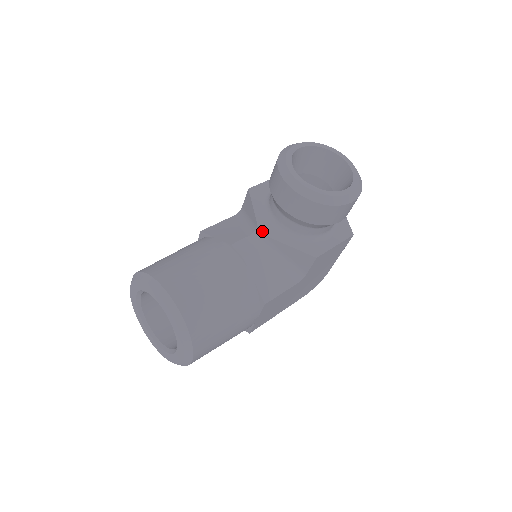
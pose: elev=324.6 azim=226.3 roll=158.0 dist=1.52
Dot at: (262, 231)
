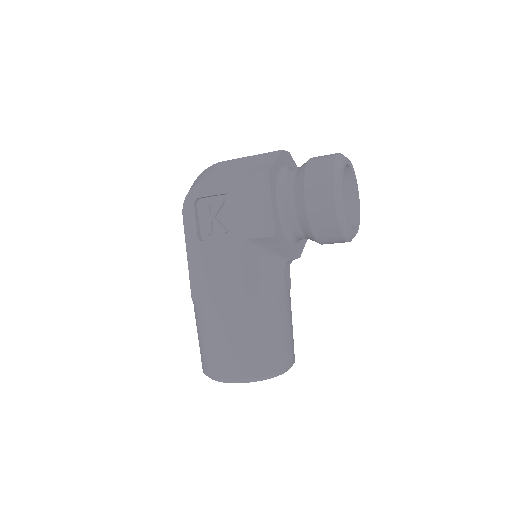
Dot at: occluded
